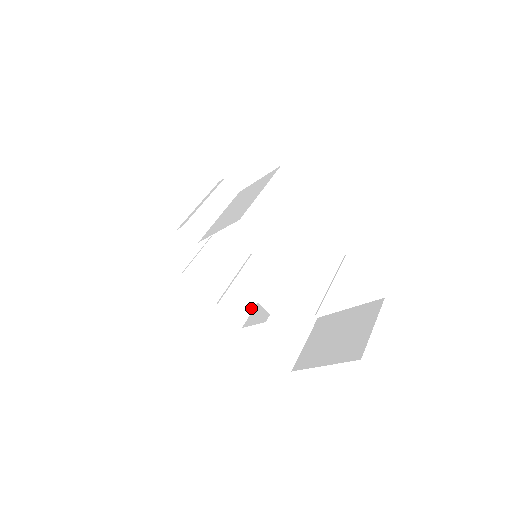
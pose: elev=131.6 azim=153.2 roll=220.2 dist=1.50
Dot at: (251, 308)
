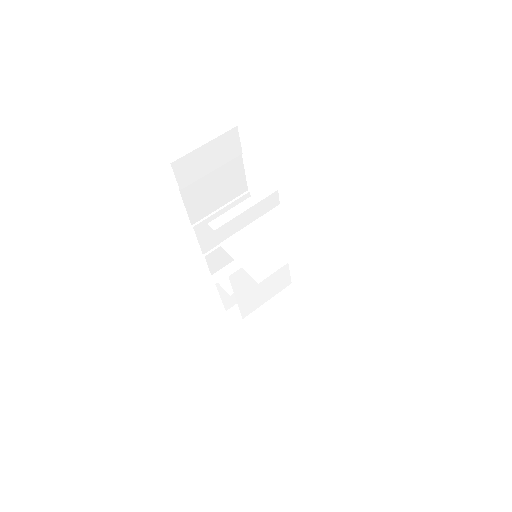
Dot at: (228, 263)
